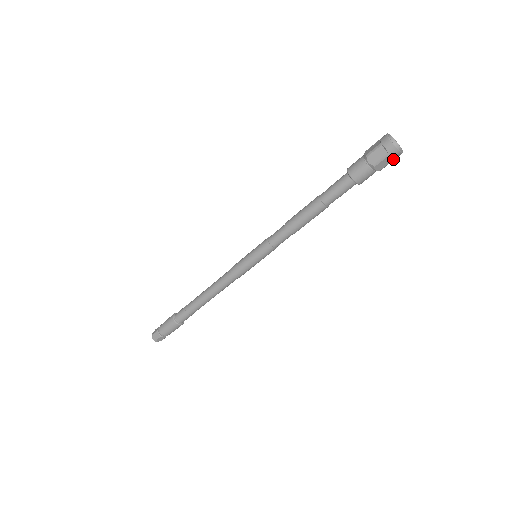
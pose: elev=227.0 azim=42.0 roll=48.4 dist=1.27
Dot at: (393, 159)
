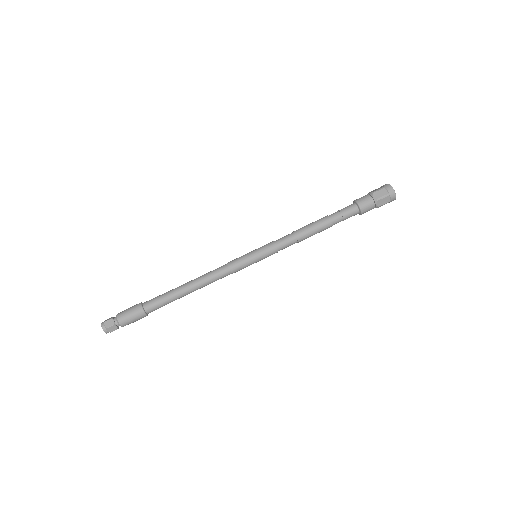
Dot at: (387, 193)
